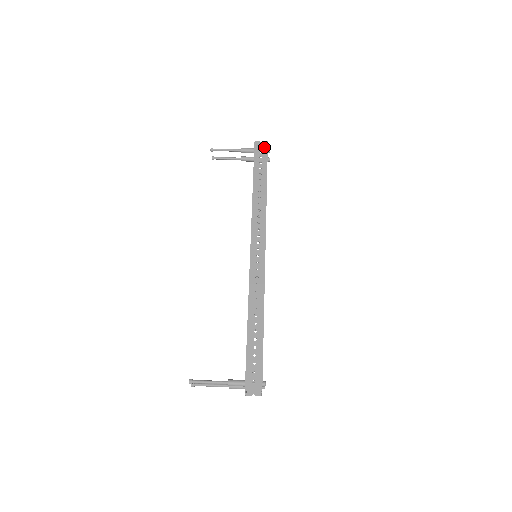
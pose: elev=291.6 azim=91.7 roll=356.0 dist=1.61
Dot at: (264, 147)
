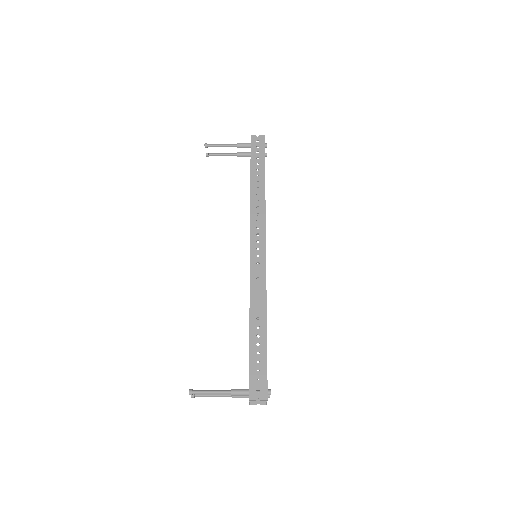
Dot at: (261, 141)
